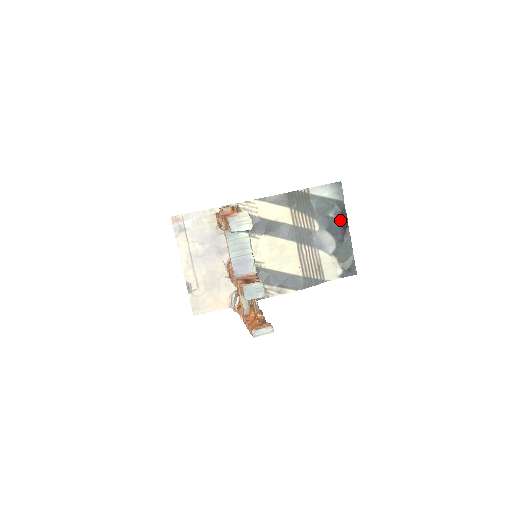
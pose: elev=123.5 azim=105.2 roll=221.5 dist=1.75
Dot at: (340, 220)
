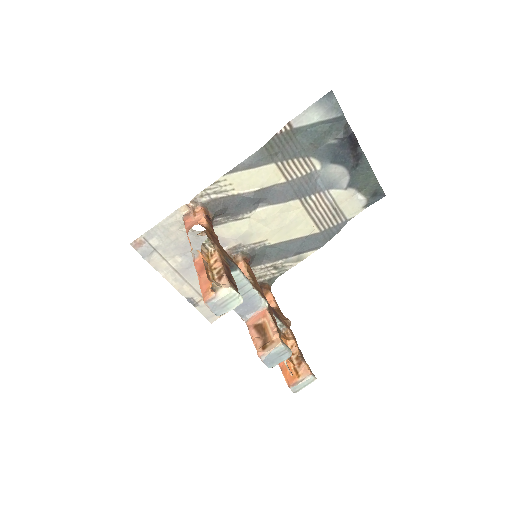
Dot at: (346, 143)
